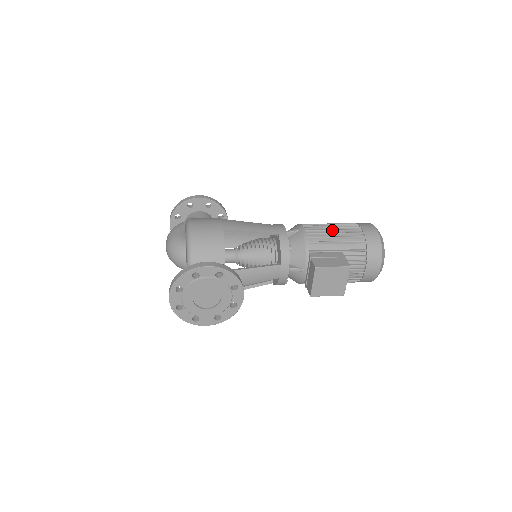
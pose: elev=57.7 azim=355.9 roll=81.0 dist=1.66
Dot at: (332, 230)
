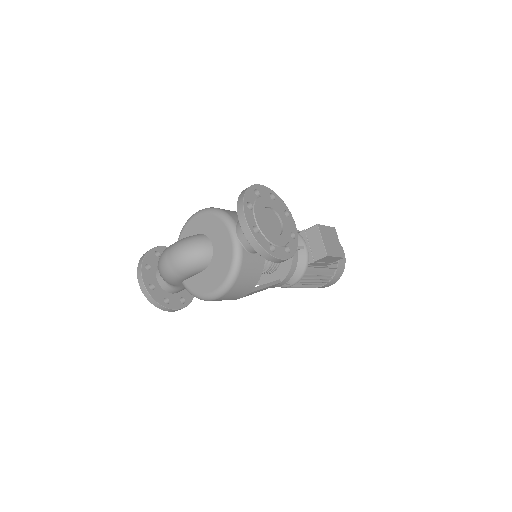
Dot at: occluded
